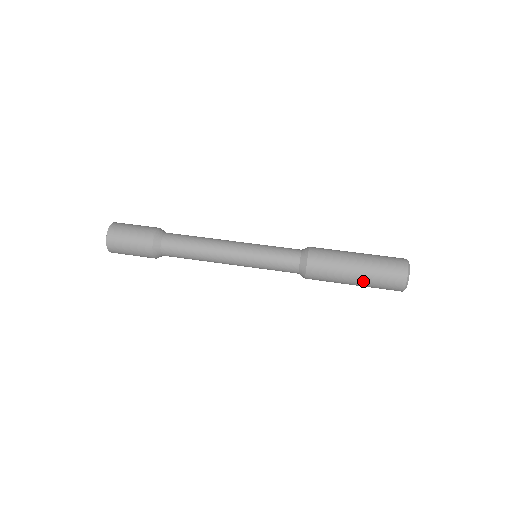
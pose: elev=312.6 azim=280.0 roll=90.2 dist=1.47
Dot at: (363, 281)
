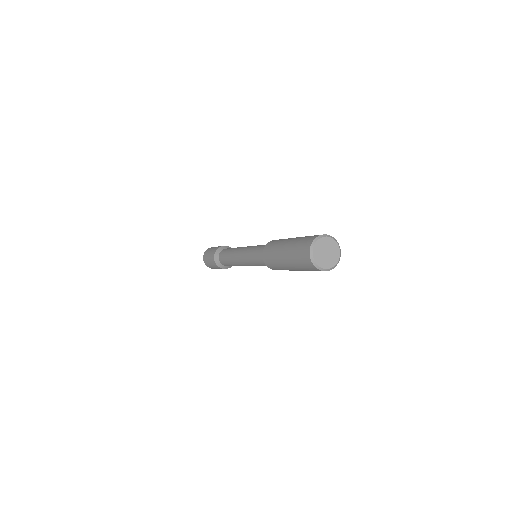
Dot at: (289, 246)
